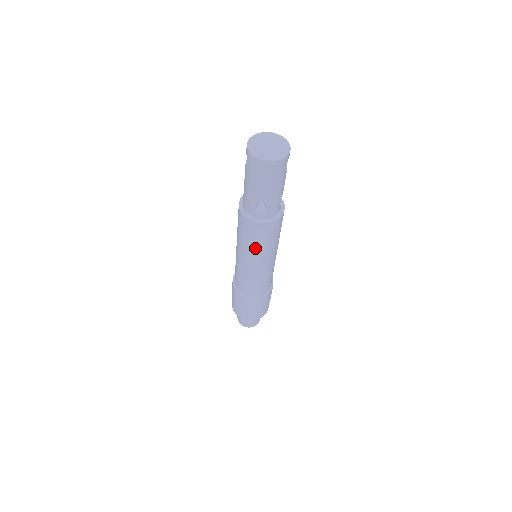
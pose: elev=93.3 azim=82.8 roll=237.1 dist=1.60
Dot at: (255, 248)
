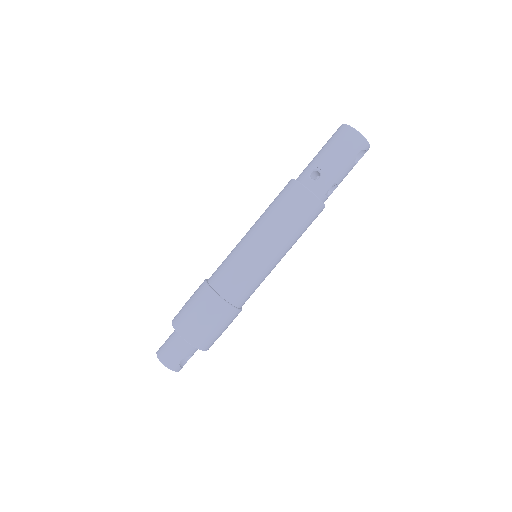
Dot at: (276, 217)
